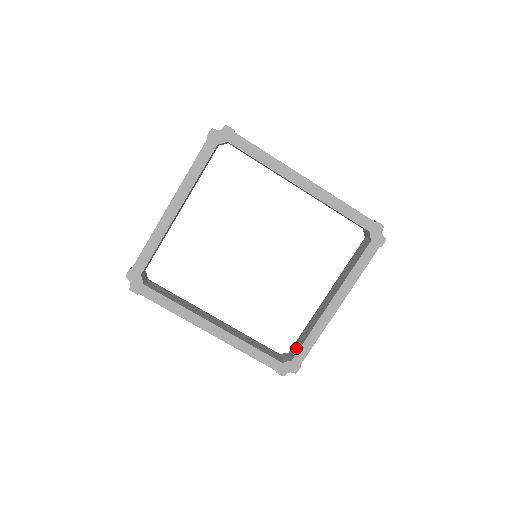
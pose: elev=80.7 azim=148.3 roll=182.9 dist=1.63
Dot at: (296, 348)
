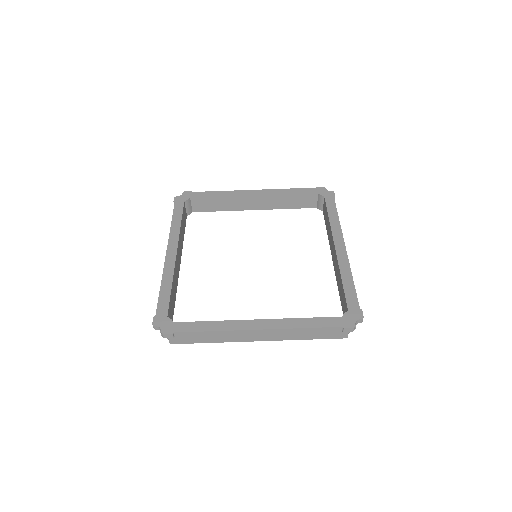
Dot at: occluded
